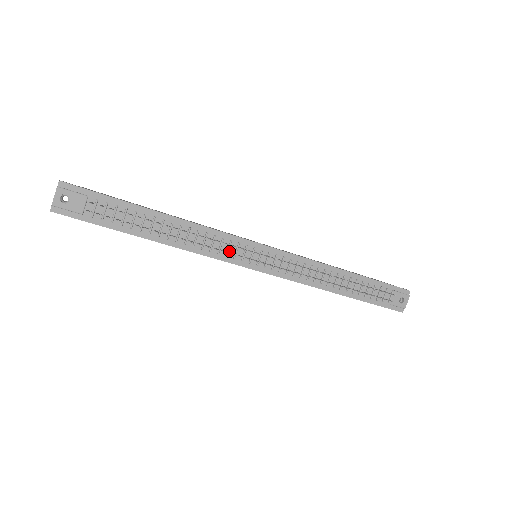
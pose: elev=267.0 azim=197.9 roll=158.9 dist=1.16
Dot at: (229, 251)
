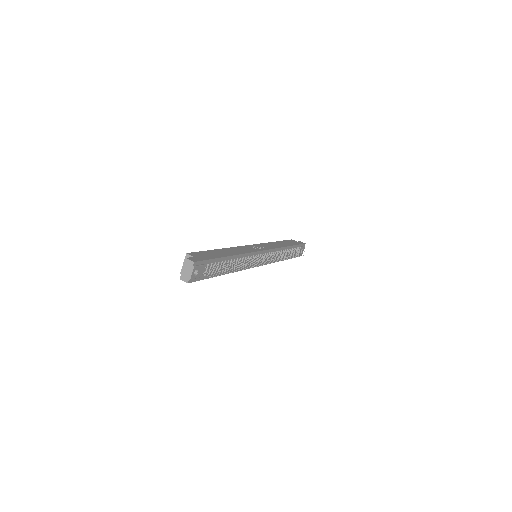
Dot at: occluded
